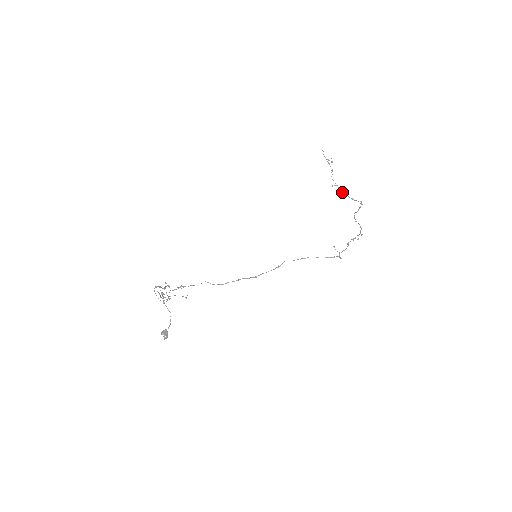
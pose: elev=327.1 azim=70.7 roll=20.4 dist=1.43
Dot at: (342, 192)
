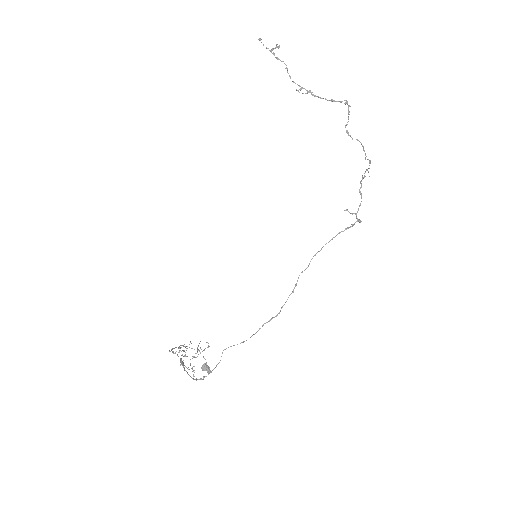
Dot at: (314, 96)
